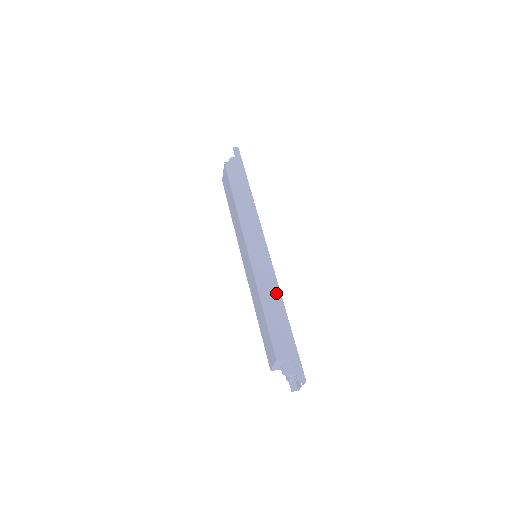
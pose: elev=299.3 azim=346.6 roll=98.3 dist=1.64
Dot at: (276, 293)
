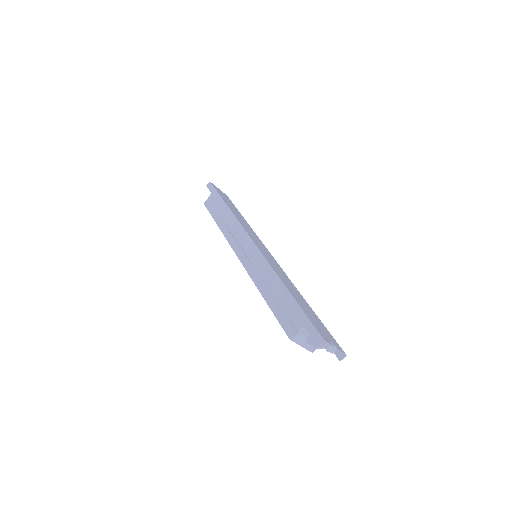
Dot at: (271, 276)
